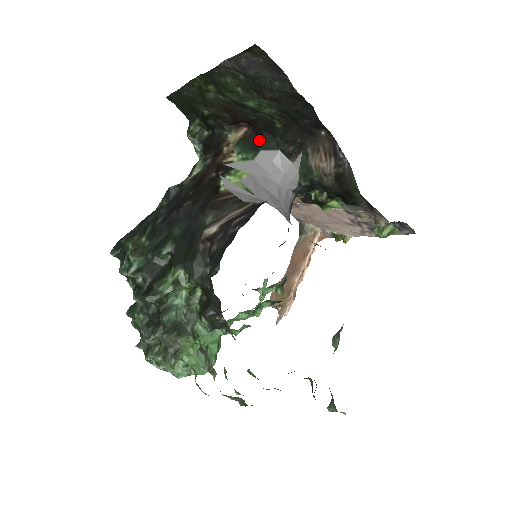
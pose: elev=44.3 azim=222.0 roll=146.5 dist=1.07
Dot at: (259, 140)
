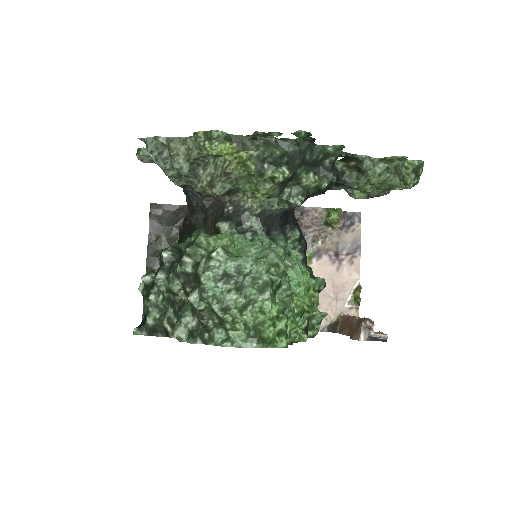
Dot at: occluded
